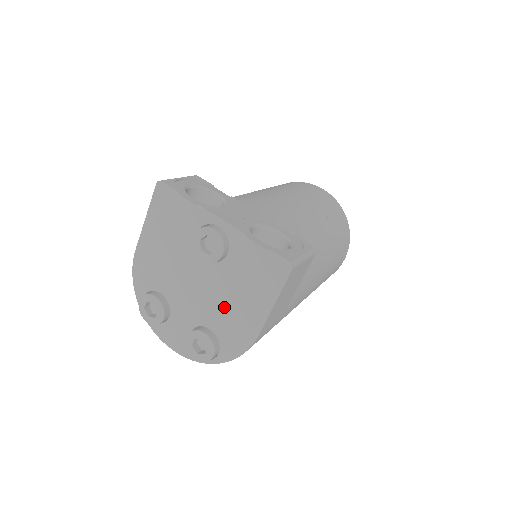
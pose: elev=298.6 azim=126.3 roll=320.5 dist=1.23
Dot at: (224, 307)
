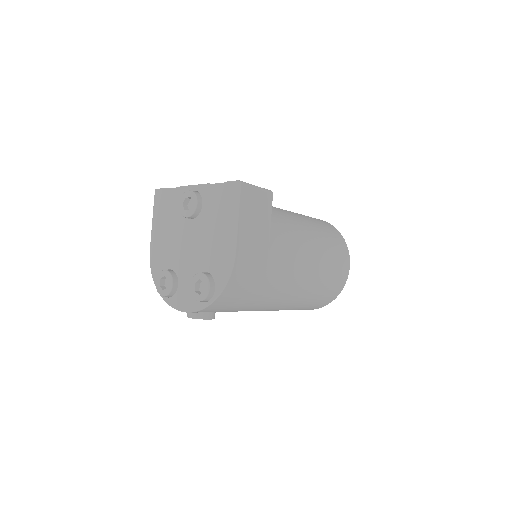
Dot at: (209, 246)
